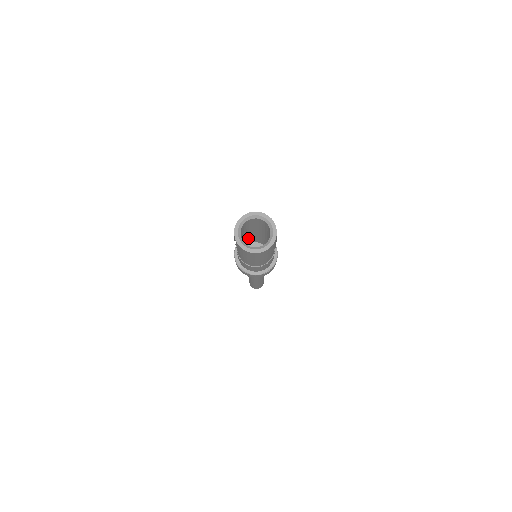
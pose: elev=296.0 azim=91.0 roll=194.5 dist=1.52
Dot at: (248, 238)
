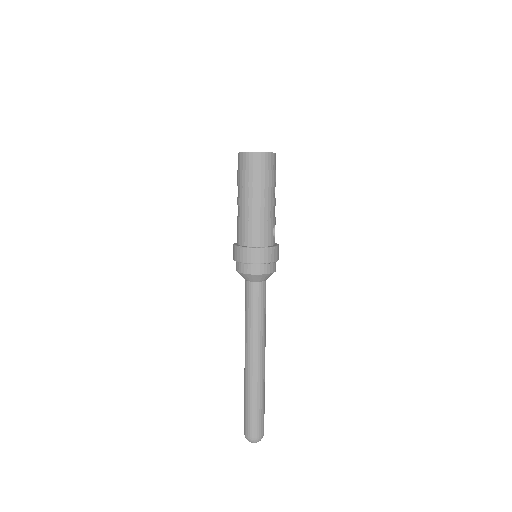
Dot at: occluded
